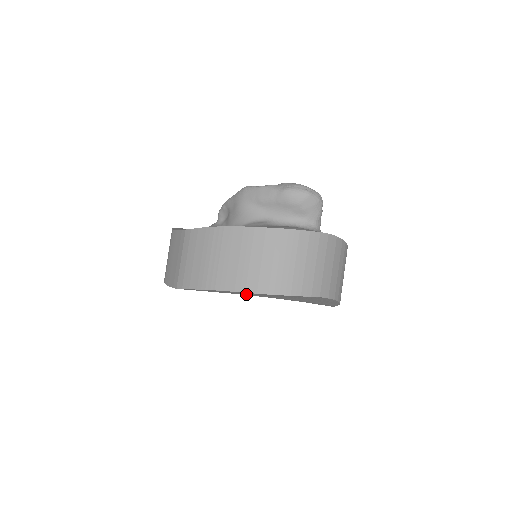
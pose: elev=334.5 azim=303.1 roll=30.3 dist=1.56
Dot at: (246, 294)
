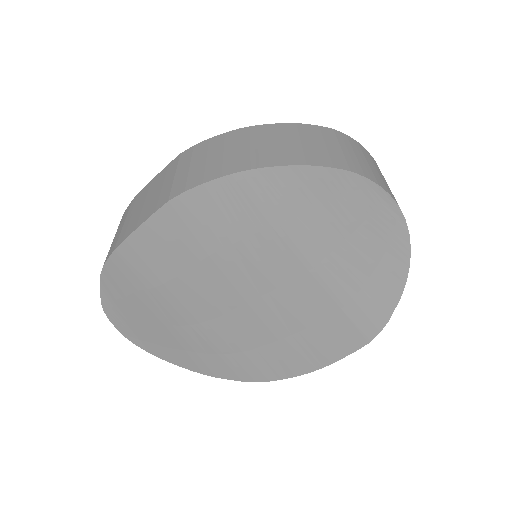
Dot at: (289, 220)
